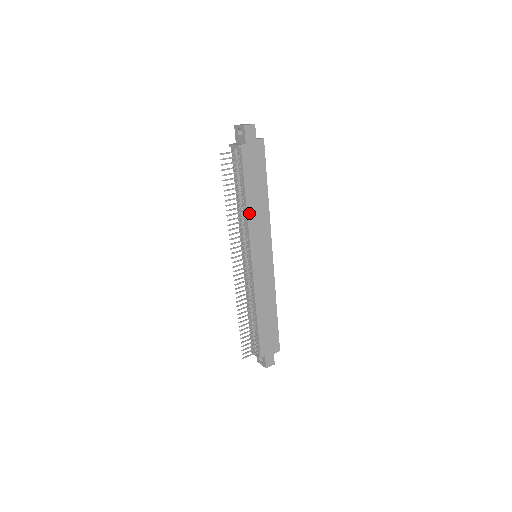
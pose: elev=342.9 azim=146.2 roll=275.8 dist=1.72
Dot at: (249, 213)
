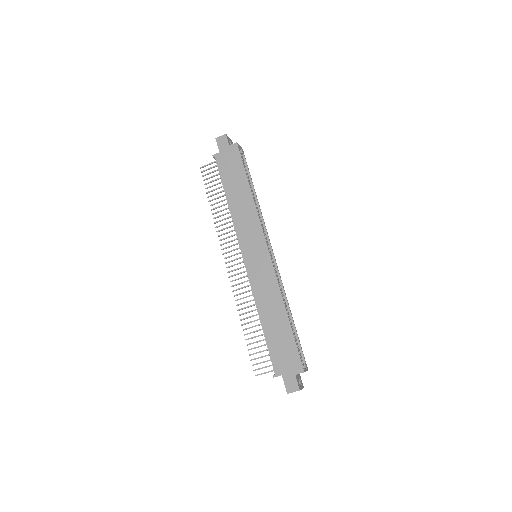
Dot at: (233, 211)
